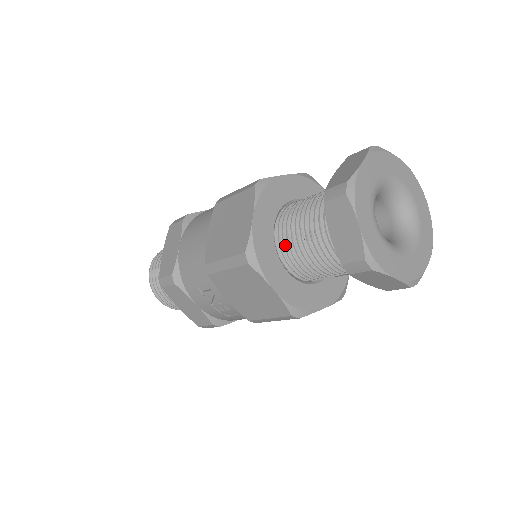
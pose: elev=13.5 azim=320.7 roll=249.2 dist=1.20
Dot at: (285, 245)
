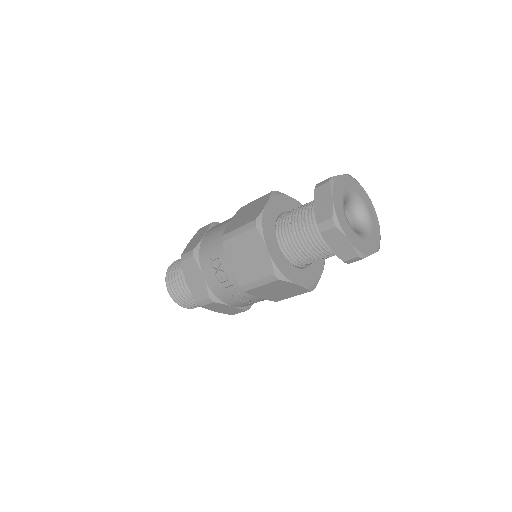
Dot at: (282, 227)
